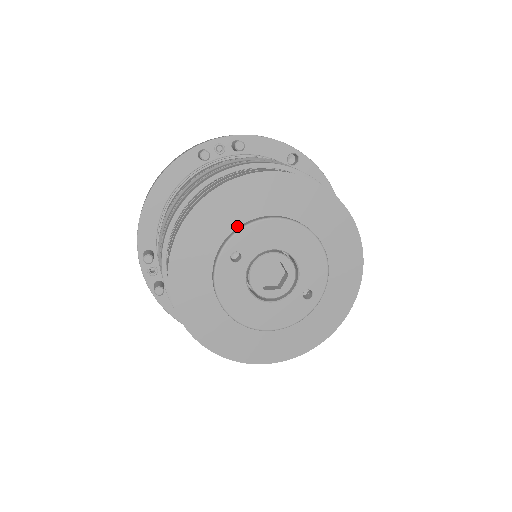
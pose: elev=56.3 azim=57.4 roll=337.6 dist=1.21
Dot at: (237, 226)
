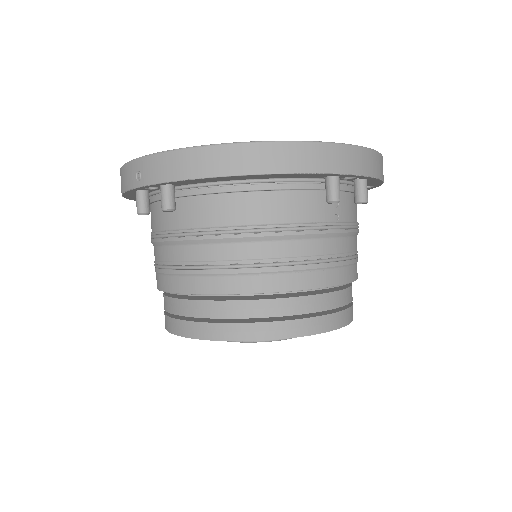
Dot at: occluded
